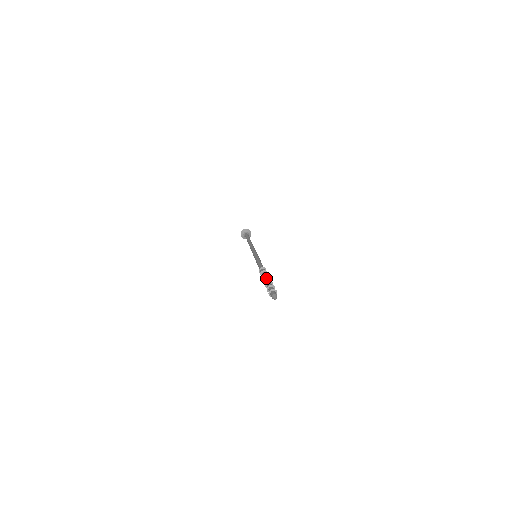
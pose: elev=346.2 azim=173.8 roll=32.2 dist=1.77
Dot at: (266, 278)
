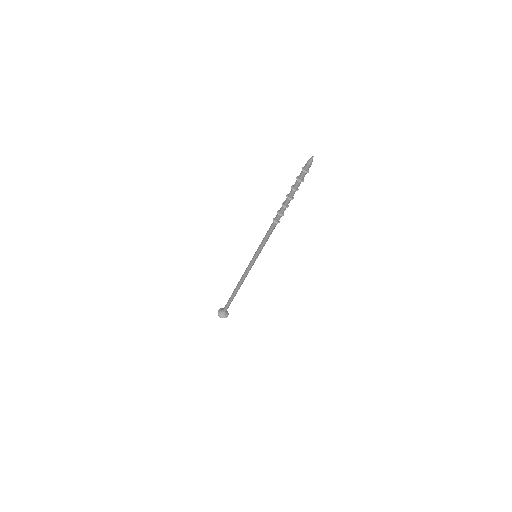
Dot at: occluded
